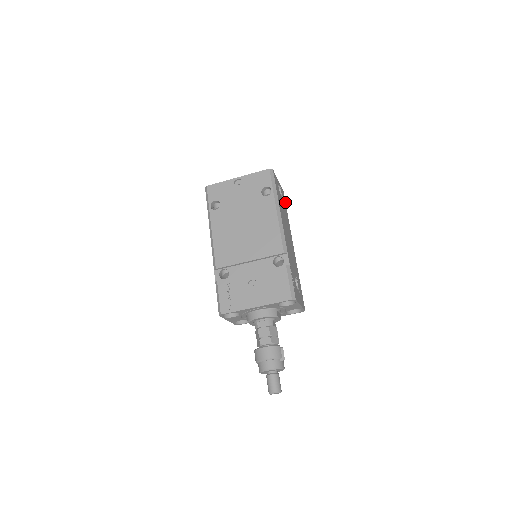
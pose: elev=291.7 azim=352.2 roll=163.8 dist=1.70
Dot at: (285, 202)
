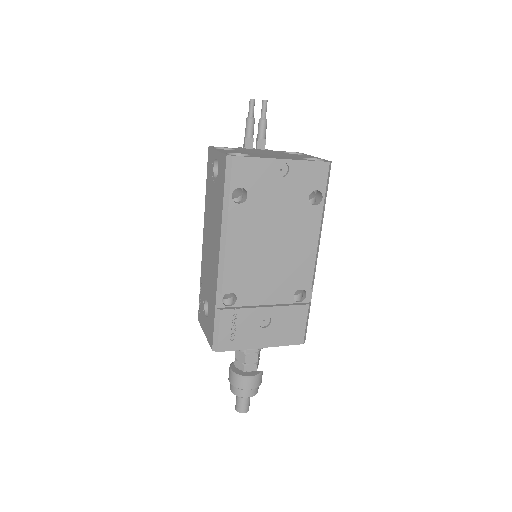
Dot at: occluded
